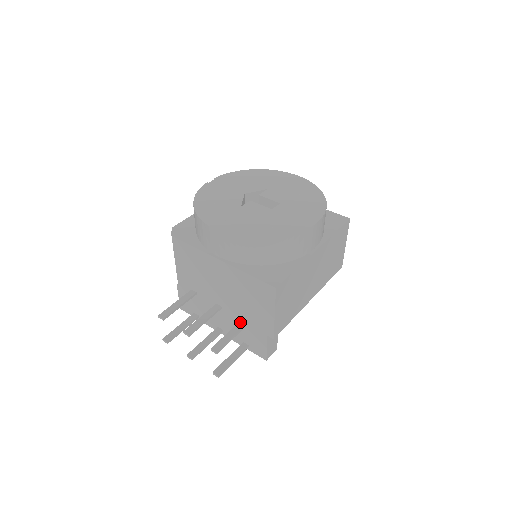
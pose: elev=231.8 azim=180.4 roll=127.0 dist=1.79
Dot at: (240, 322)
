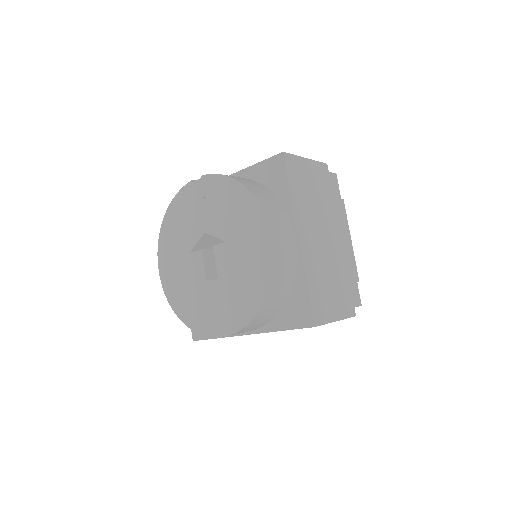
Dot at: occluded
